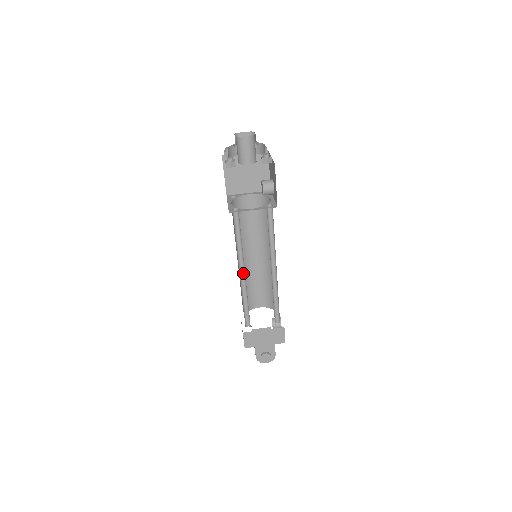
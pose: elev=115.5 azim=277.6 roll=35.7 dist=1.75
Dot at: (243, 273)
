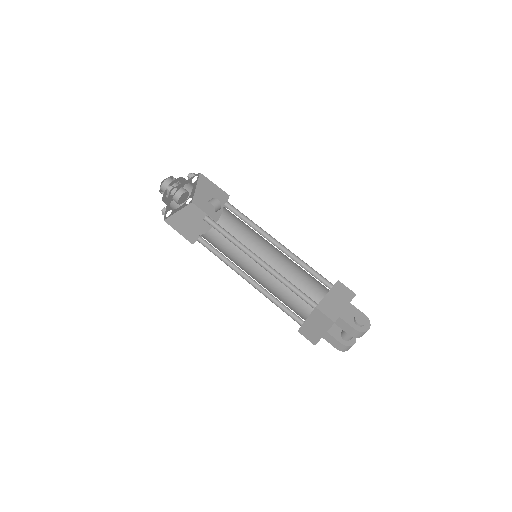
Dot at: (259, 262)
